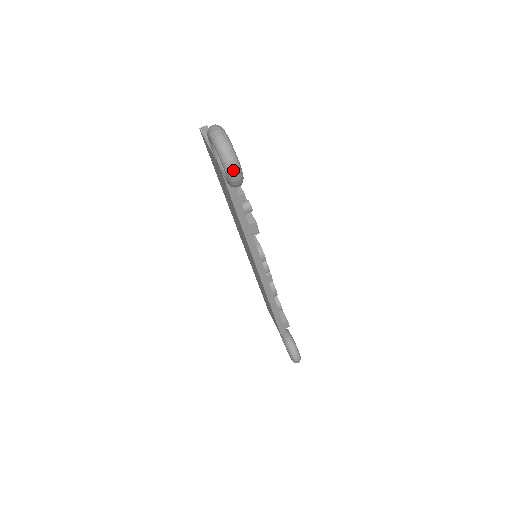
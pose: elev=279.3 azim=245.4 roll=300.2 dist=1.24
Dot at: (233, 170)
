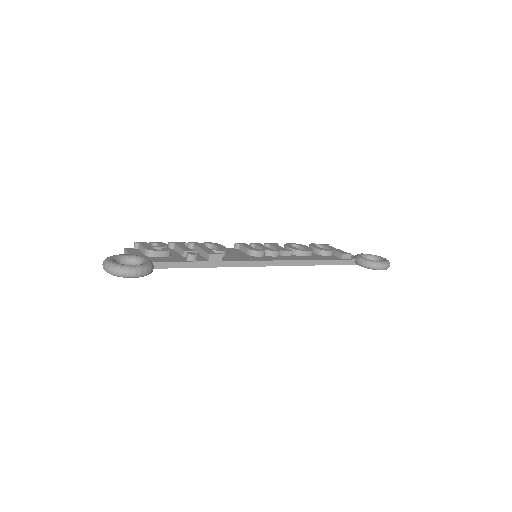
Dot at: (129, 274)
